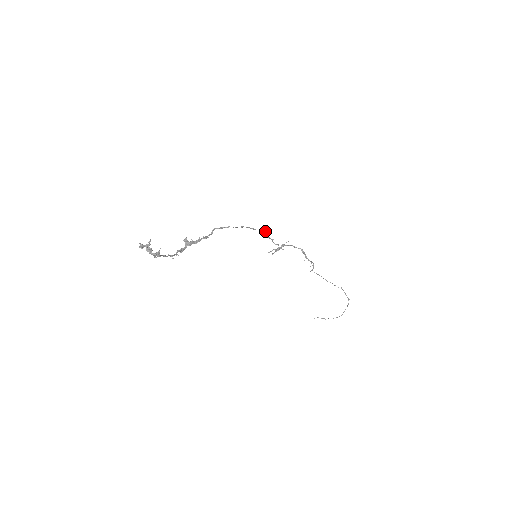
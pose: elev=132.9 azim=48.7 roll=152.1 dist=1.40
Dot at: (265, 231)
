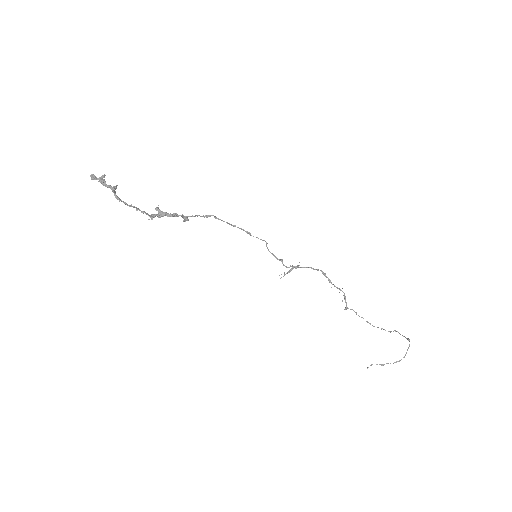
Dot at: (267, 243)
